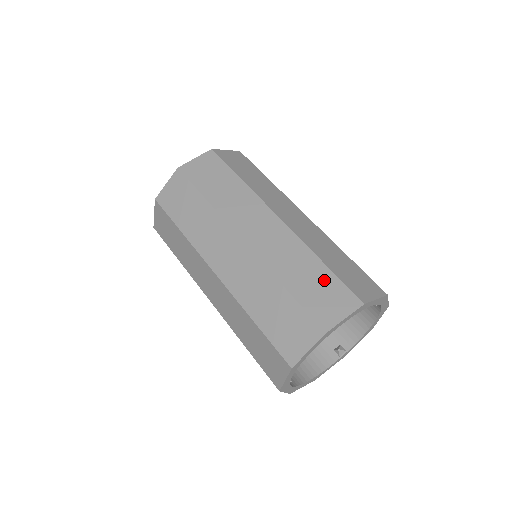
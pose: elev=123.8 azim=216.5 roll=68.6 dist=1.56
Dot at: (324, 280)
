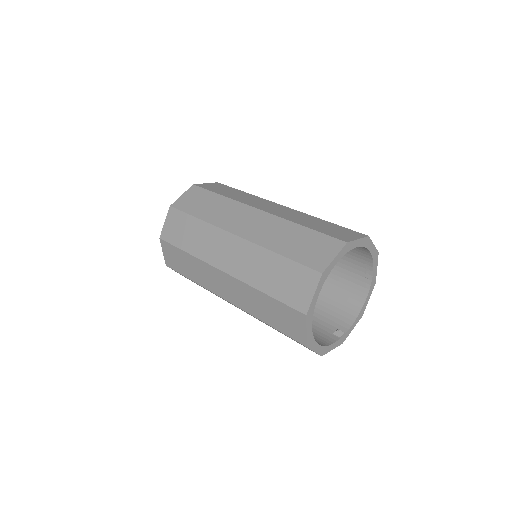
Dot at: (333, 226)
